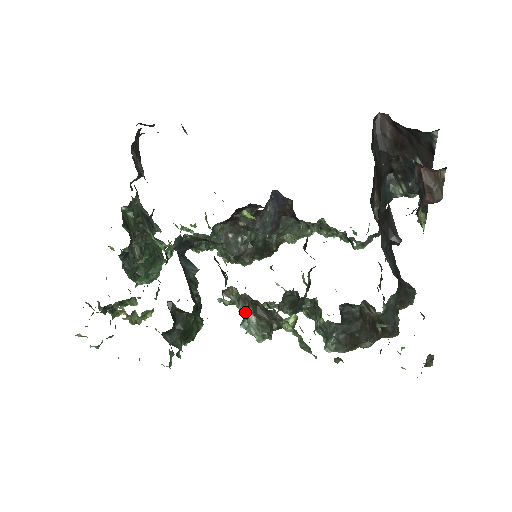
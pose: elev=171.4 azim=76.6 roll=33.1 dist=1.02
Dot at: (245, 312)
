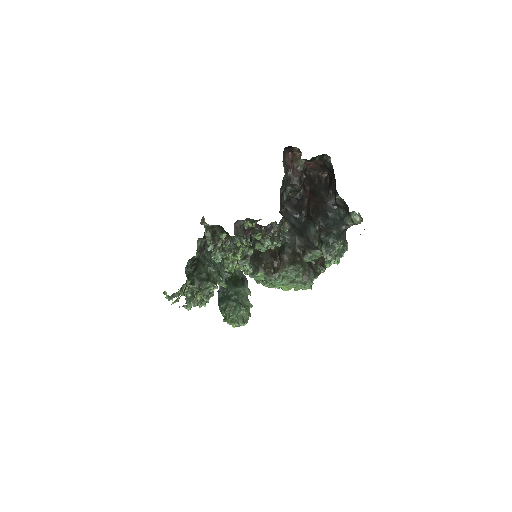
Dot at: (207, 234)
